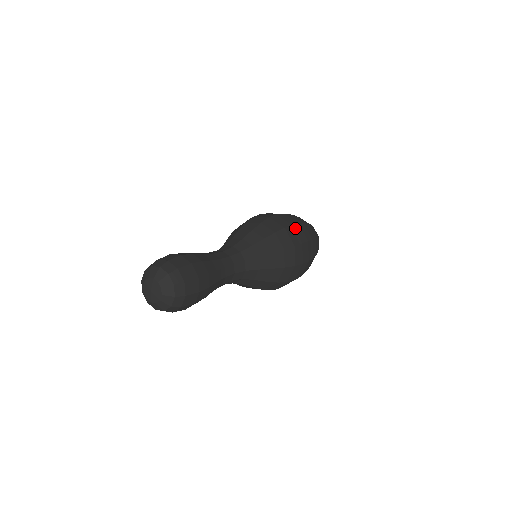
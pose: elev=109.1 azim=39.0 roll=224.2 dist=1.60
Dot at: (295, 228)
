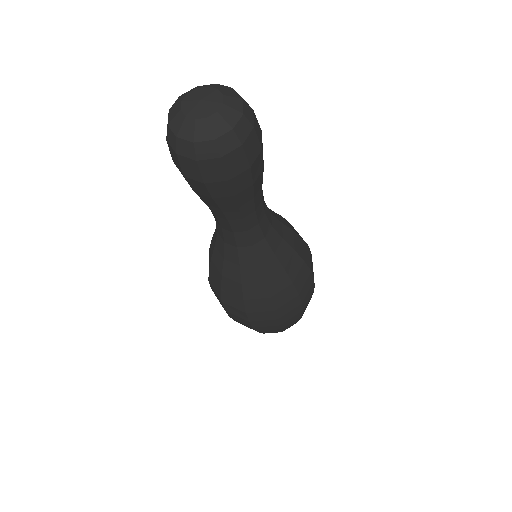
Dot at: occluded
